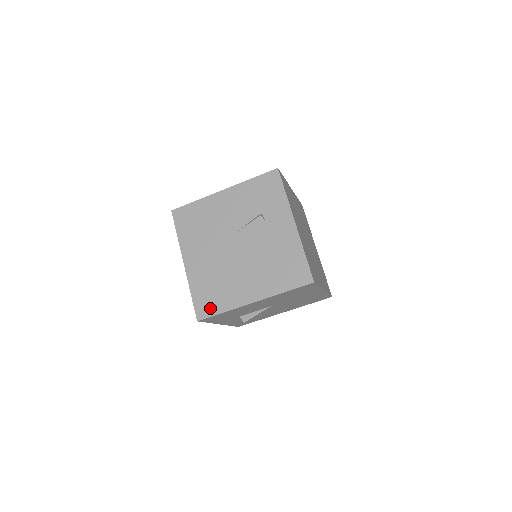
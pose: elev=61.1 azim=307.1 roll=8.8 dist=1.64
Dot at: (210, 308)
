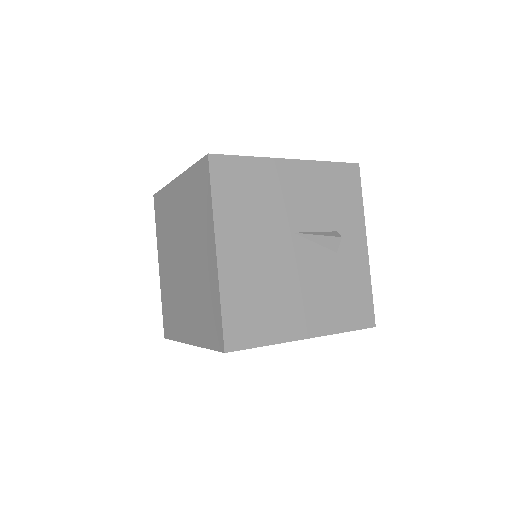
Dot at: occluded
